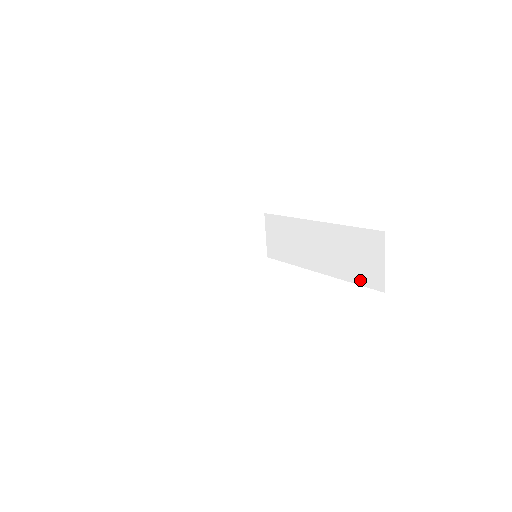
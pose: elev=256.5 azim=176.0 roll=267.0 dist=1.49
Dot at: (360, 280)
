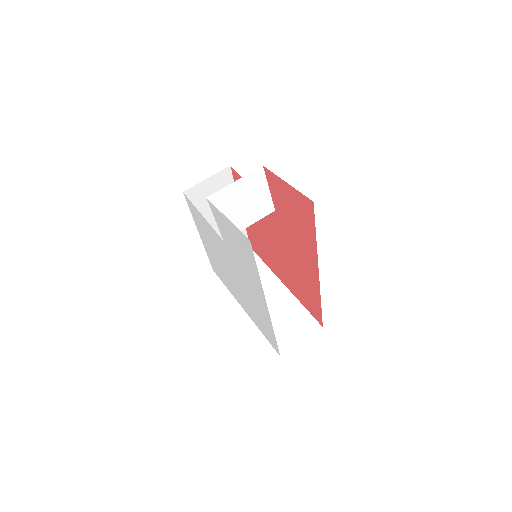
Dot at: occluded
